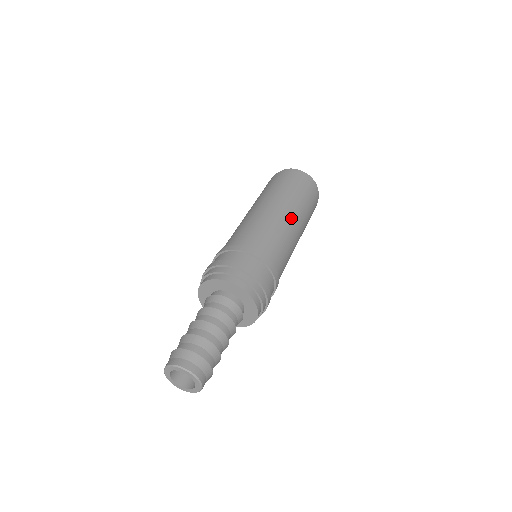
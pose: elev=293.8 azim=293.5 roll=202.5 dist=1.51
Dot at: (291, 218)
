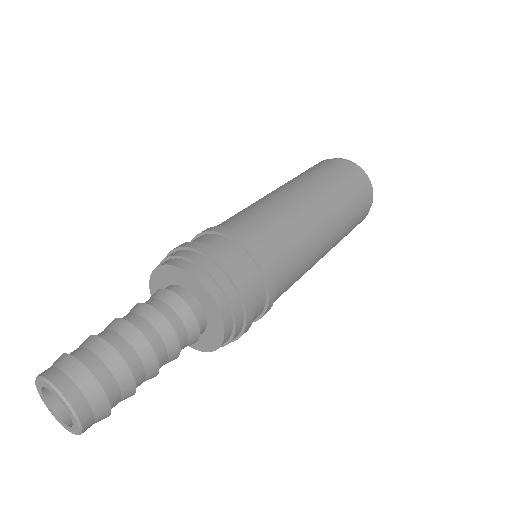
Dot at: (327, 233)
